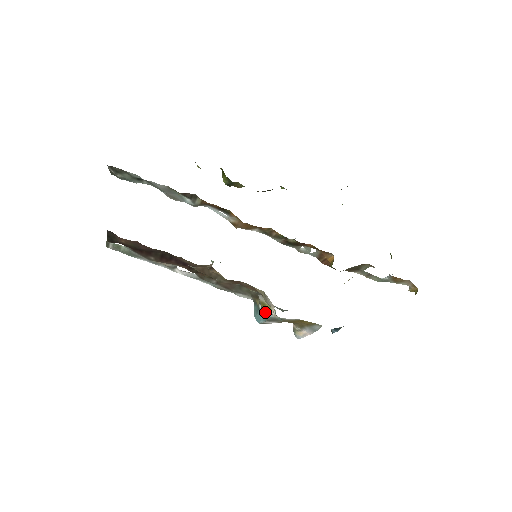
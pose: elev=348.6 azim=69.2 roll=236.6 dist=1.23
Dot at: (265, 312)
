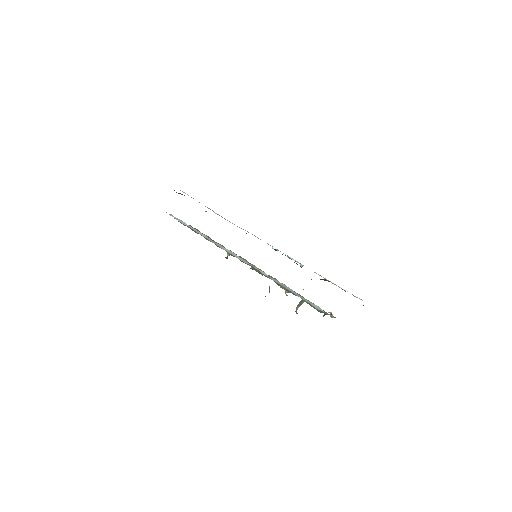
Dot at: occluded
